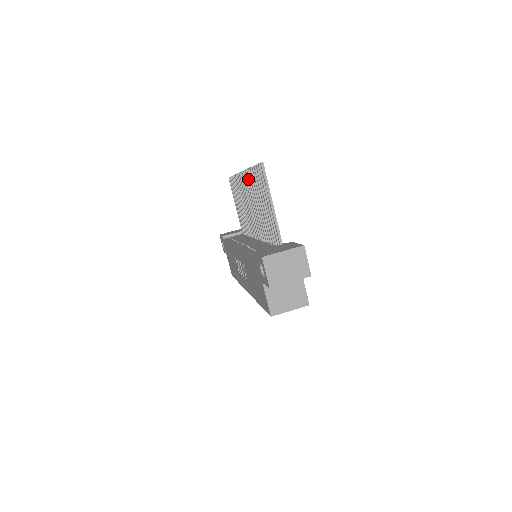
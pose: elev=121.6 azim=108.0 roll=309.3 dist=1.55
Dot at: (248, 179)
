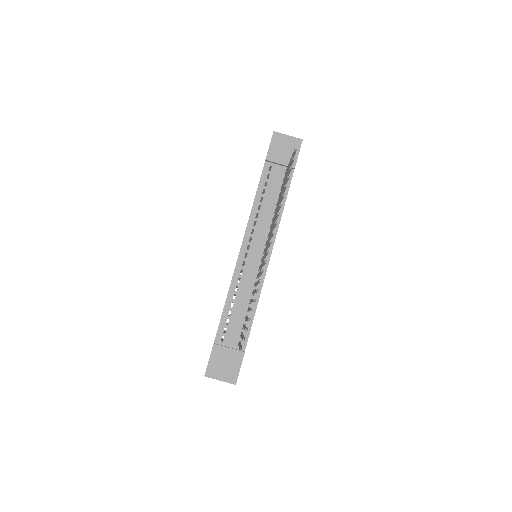
Dot at: (261, 272)
